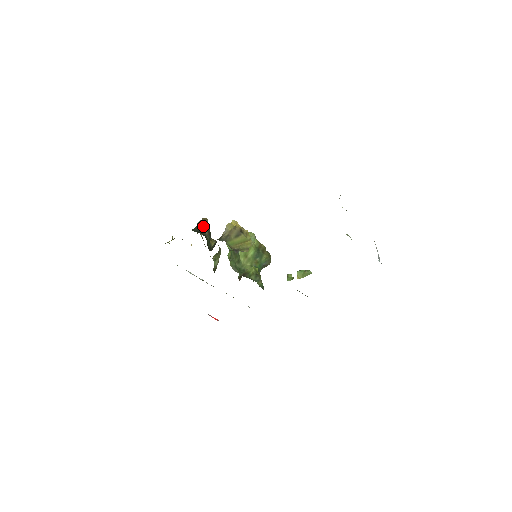
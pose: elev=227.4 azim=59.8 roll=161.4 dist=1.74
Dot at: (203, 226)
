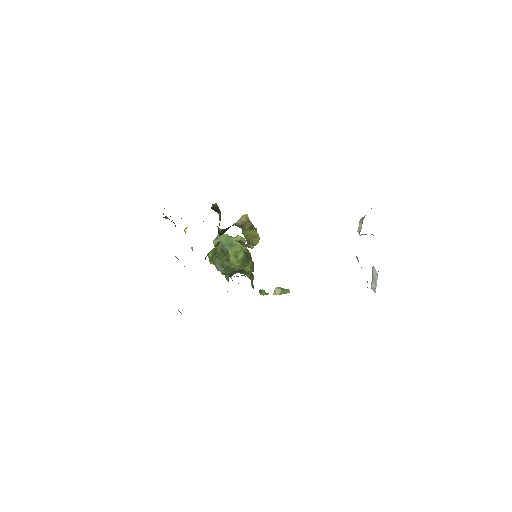
Dot at: occluded
